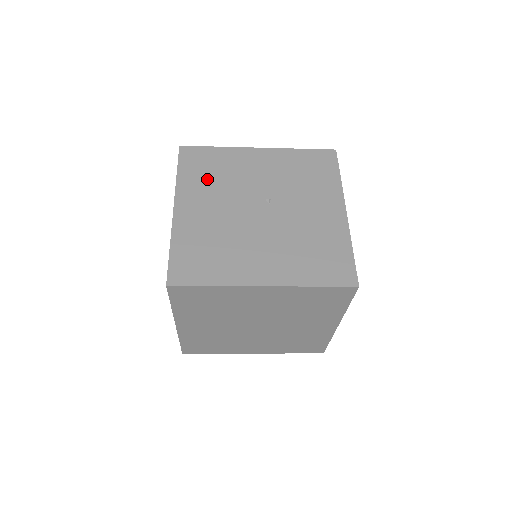
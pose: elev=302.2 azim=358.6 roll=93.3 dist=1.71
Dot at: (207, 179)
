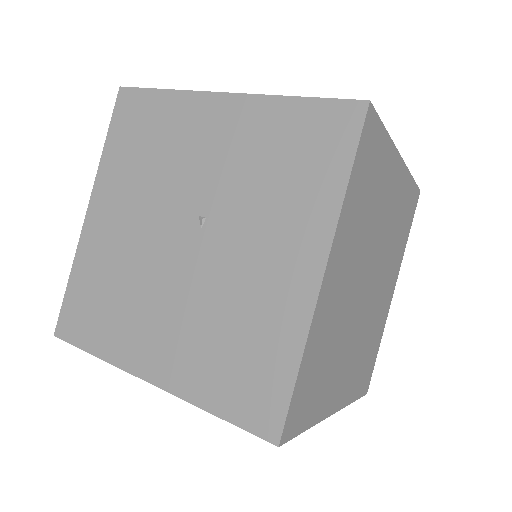
Dot at: (135, 161)
